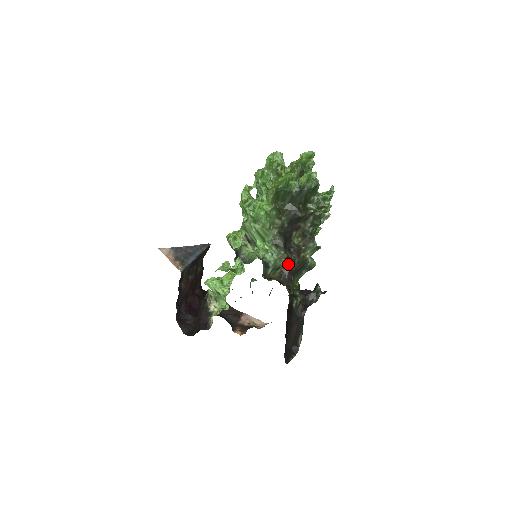
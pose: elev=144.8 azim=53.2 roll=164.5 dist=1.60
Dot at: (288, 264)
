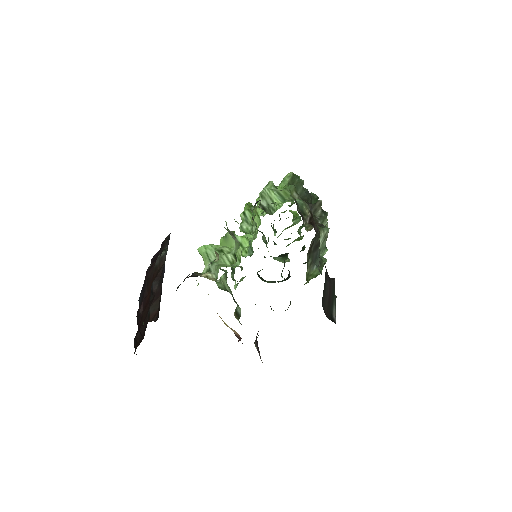
Dot at: (310, 221)
